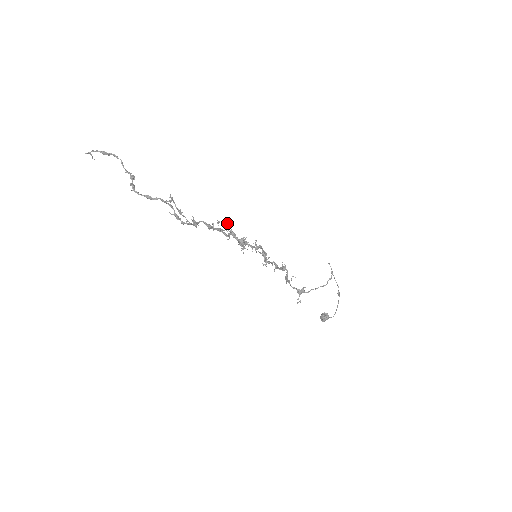
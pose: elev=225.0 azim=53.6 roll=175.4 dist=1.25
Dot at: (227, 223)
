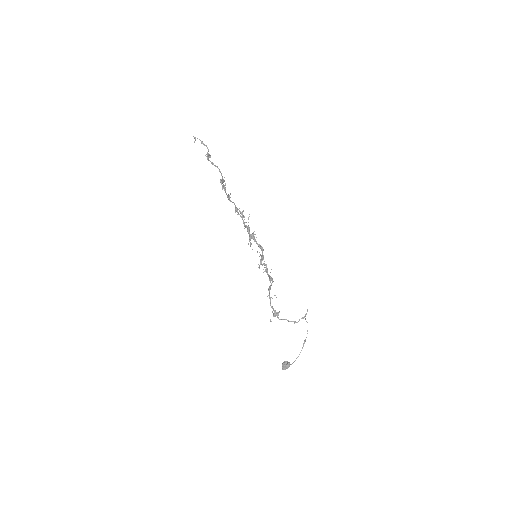
Dot at: occluded
